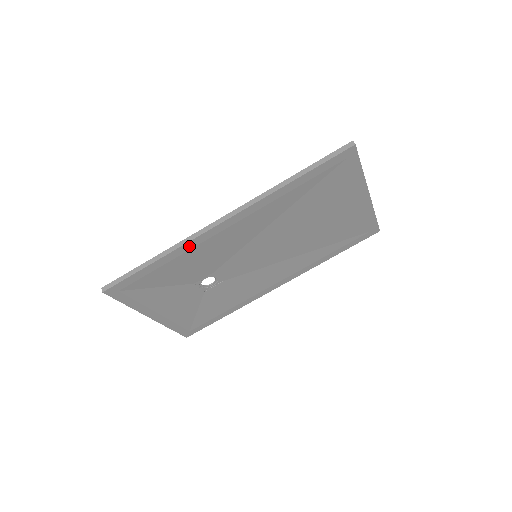
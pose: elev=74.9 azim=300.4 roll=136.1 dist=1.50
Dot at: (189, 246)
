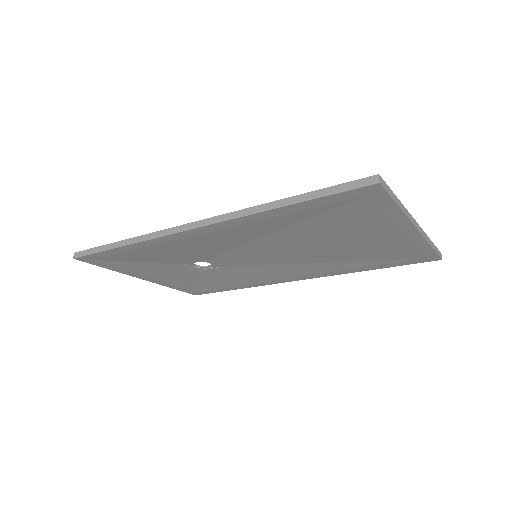
Dot at: (157, 241)
